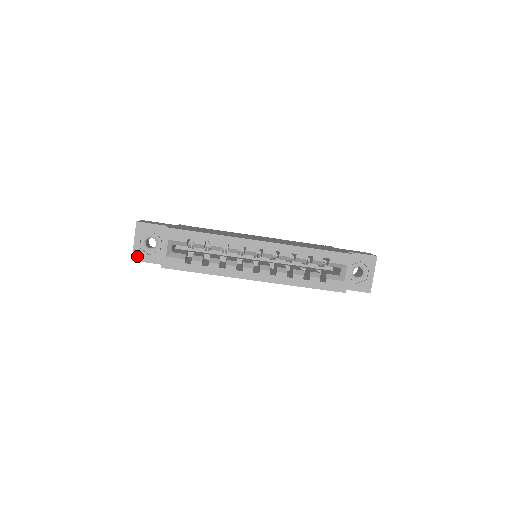
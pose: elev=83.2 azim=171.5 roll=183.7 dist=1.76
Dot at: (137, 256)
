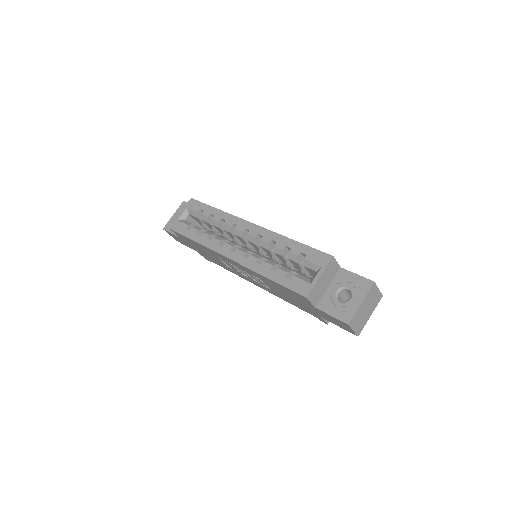
Dot at: (168, 226)
